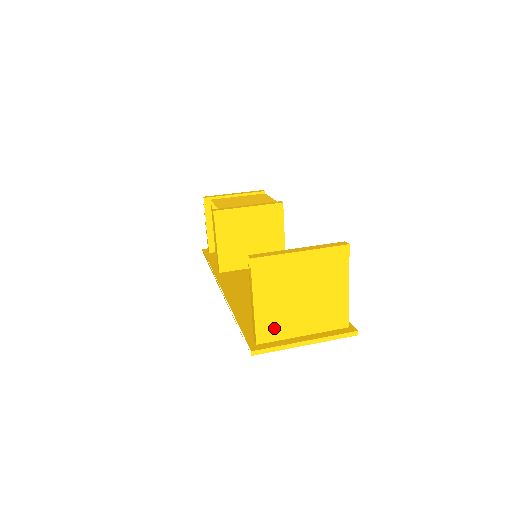
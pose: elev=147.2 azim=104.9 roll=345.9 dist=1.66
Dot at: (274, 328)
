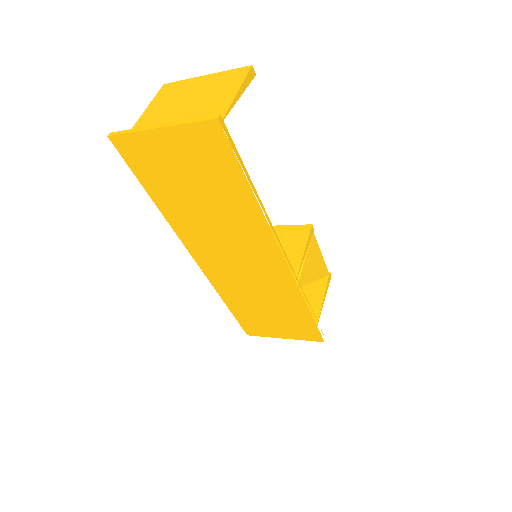
Dot at: occluded
